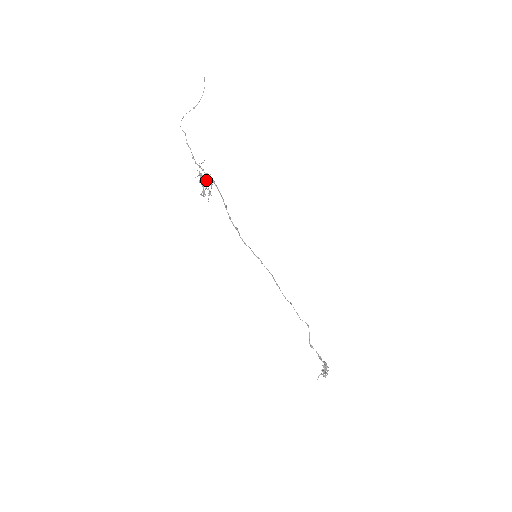
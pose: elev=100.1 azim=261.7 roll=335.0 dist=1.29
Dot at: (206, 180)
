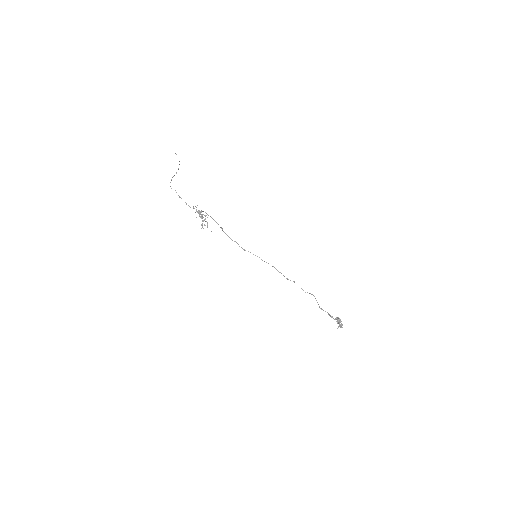
Dot at: (202, 214)
